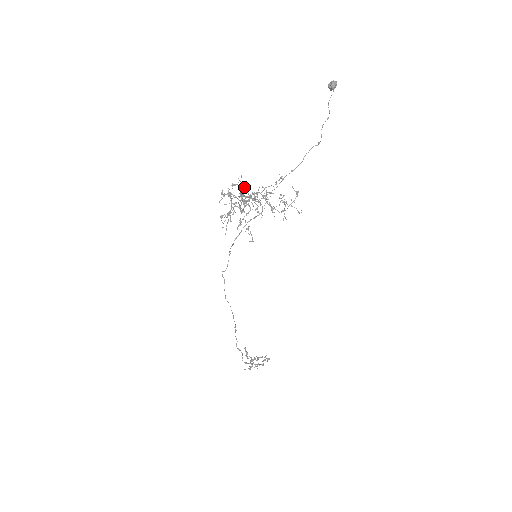
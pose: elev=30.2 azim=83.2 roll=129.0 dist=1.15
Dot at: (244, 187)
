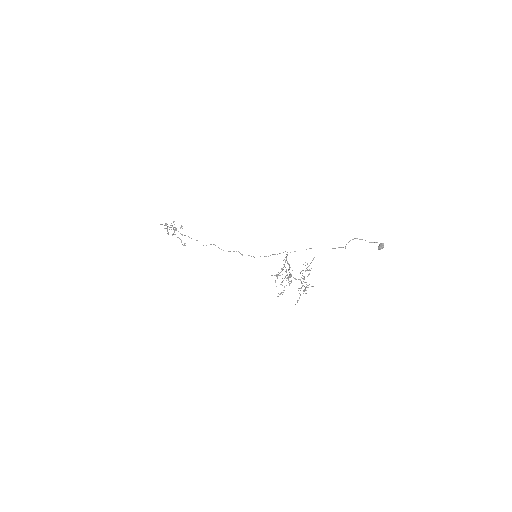
Dot at: (305, 287)
